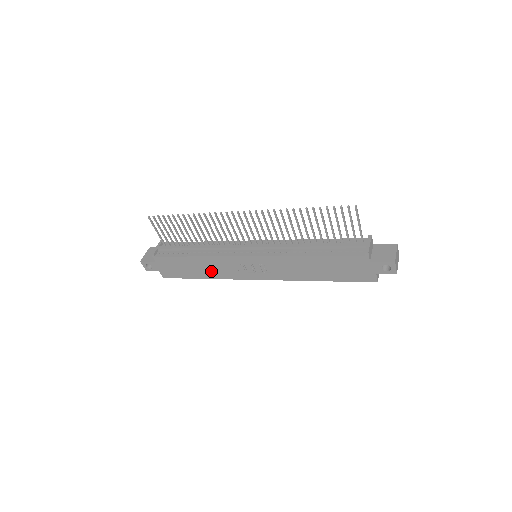
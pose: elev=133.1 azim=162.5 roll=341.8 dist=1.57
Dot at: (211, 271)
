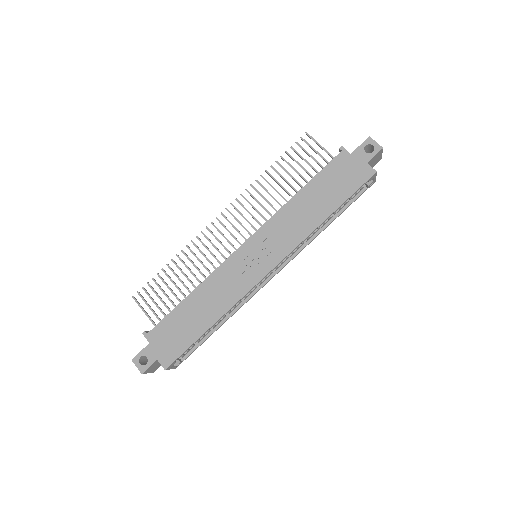
Dot at: (215, 304)
